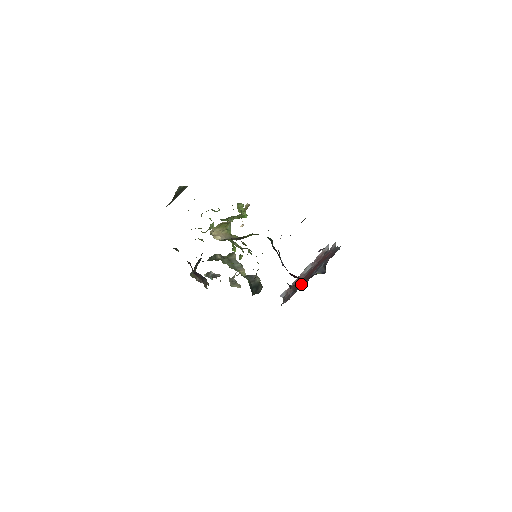
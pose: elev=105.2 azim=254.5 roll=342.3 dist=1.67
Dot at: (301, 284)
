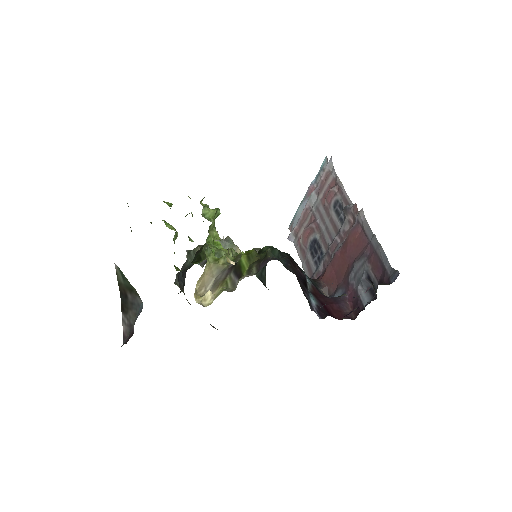
Dot at: (335, 286)
